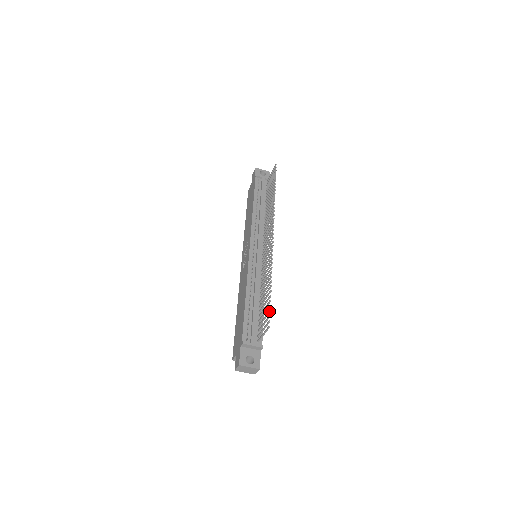
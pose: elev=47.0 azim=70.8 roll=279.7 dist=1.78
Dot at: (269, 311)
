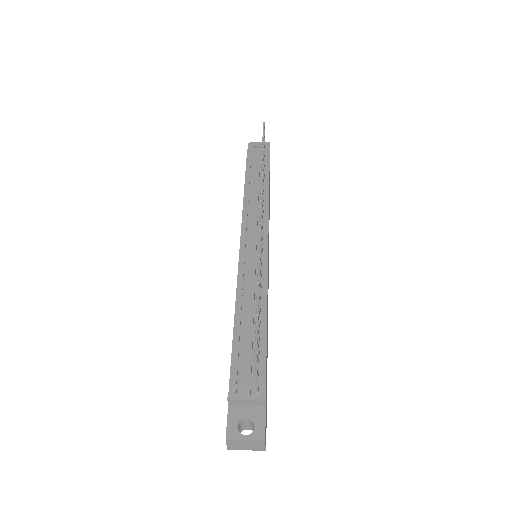
Dot at: (255, 333)
